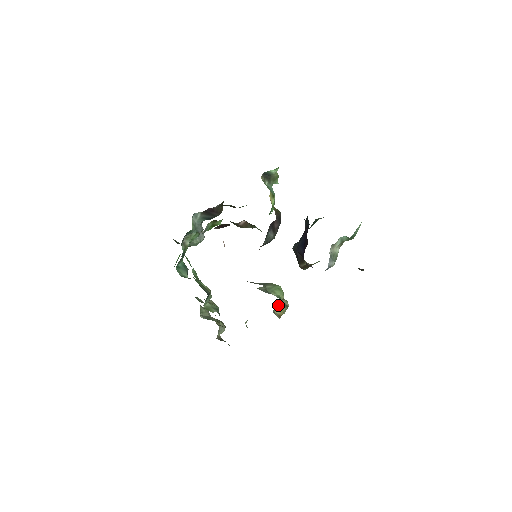
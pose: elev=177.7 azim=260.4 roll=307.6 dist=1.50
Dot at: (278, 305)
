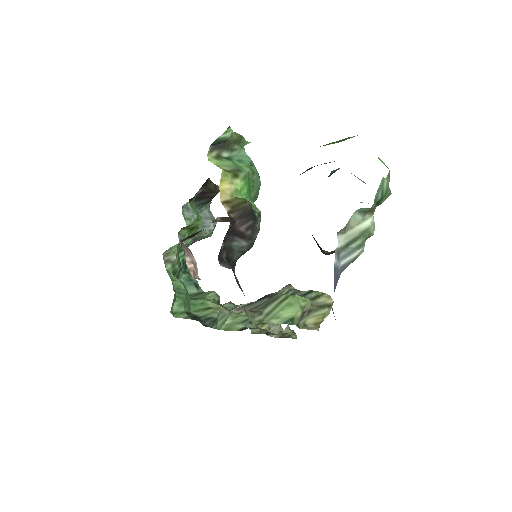
Dot at: (308, 313)
